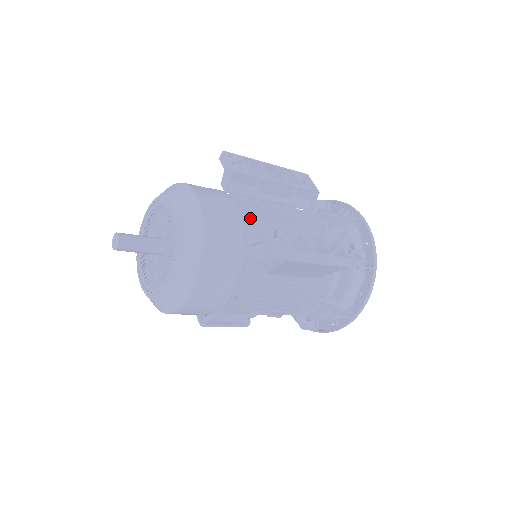
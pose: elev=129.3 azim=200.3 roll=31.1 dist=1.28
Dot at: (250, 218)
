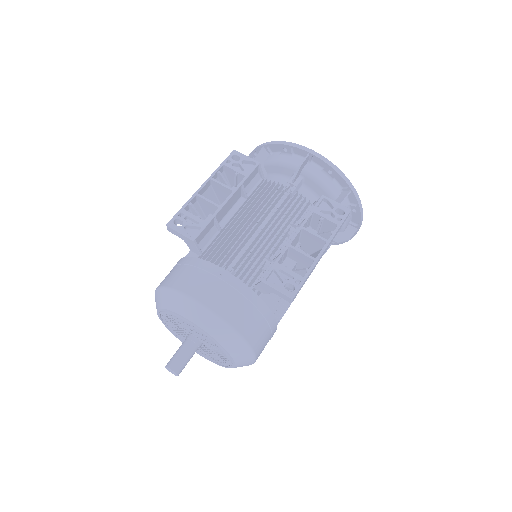
Dot at: (242, 265)
